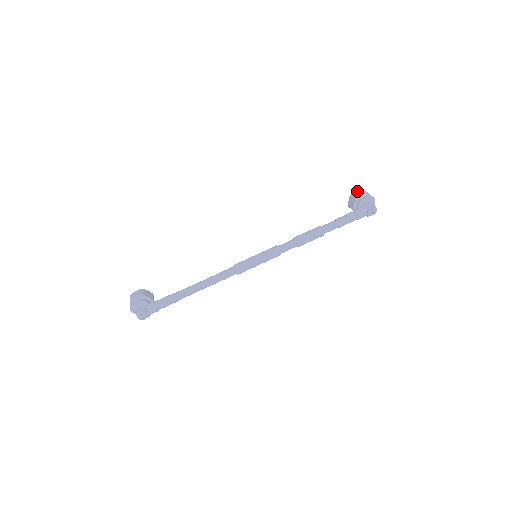
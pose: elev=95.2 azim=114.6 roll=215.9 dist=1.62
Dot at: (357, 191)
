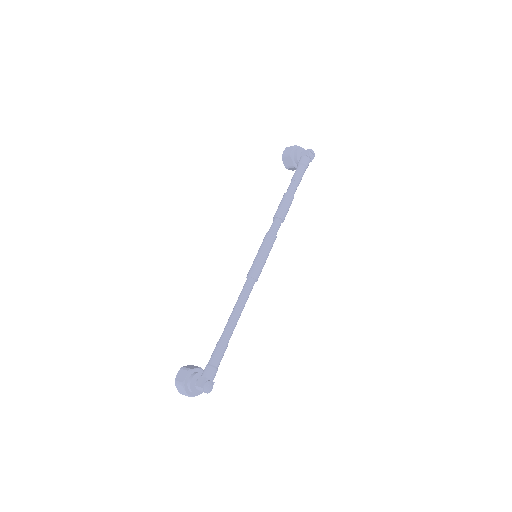
Dot at: (284, 151)
